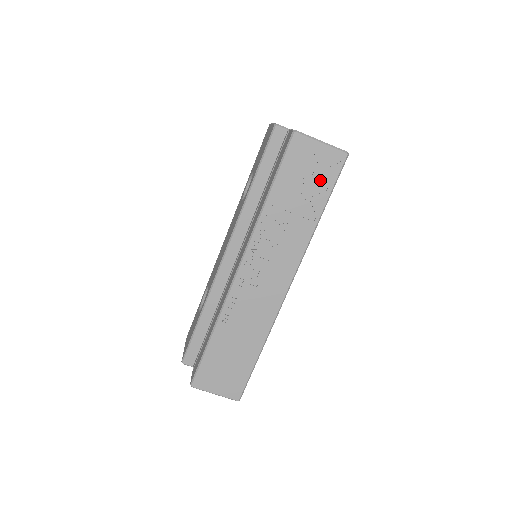
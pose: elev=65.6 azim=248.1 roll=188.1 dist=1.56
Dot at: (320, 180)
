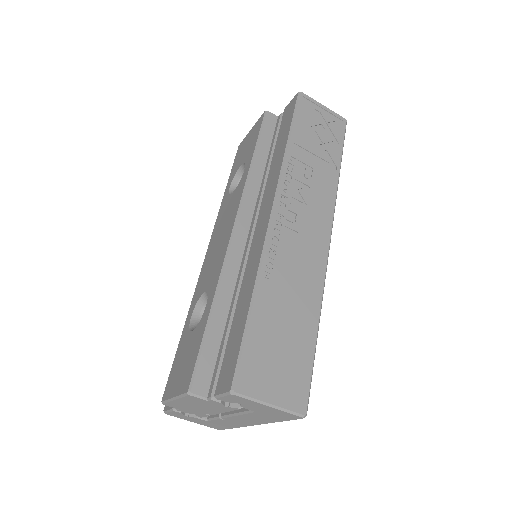
Dot at: (331, 136)
